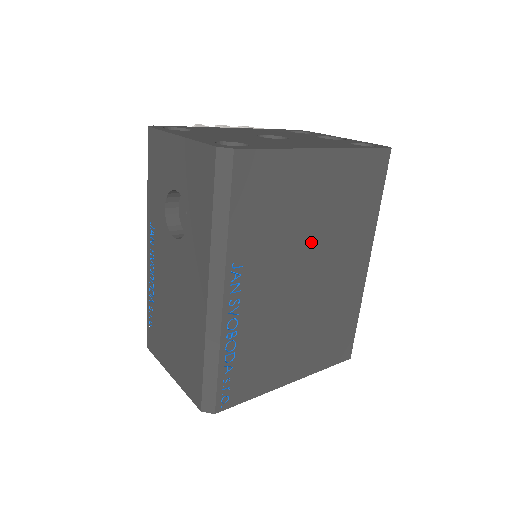
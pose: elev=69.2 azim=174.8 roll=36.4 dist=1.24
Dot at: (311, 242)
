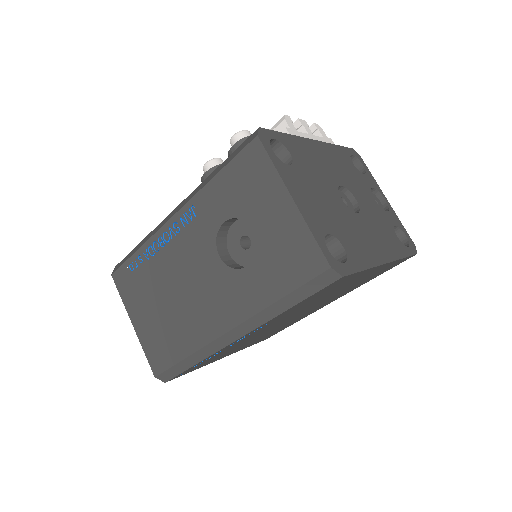
Dot at: (318, 303)
